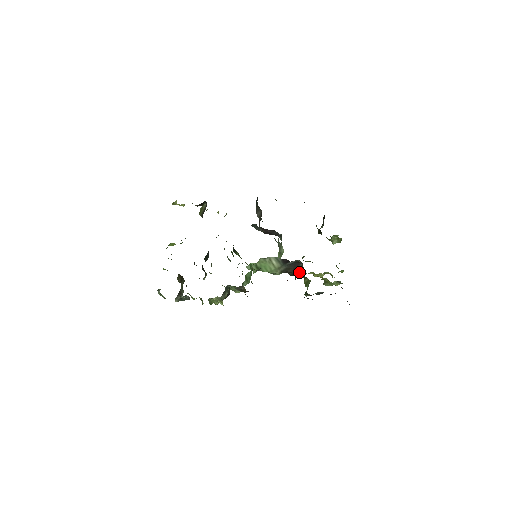
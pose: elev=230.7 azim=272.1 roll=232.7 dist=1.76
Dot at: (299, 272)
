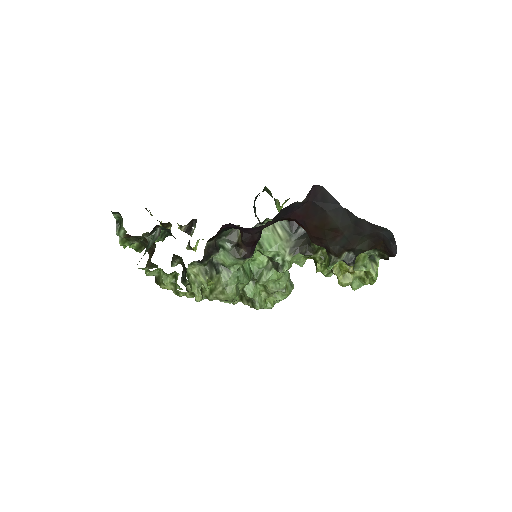
Dot at: occluded
